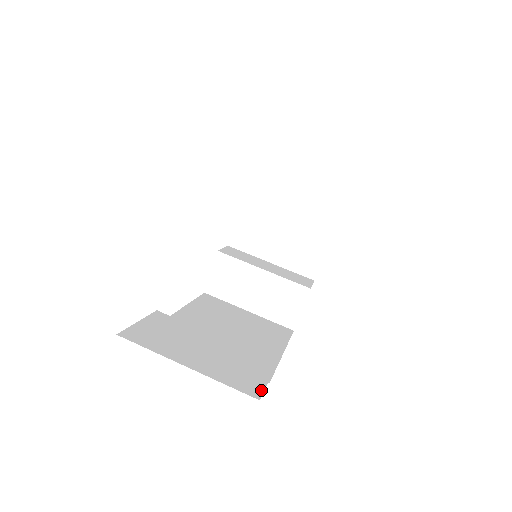
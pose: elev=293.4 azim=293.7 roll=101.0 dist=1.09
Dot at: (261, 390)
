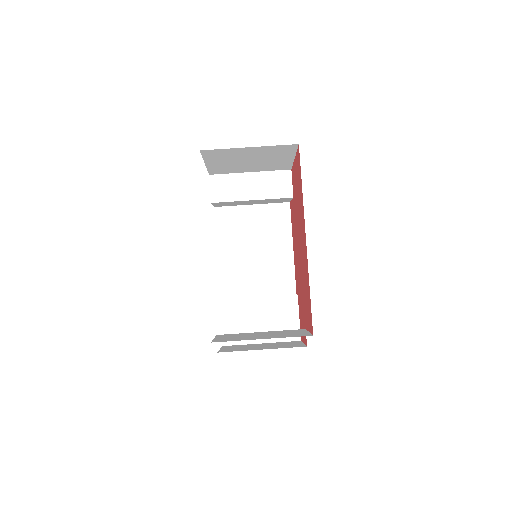
Dot at: occluded
